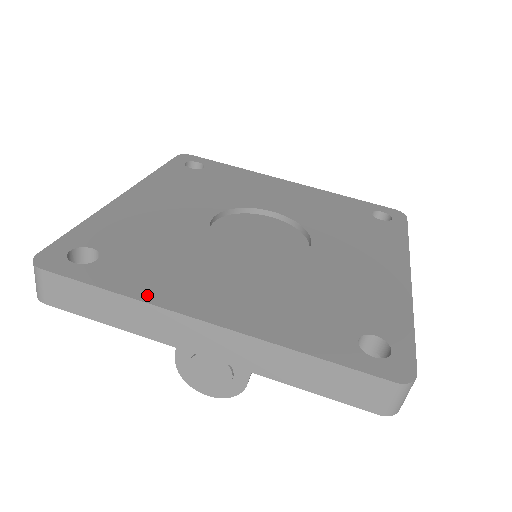
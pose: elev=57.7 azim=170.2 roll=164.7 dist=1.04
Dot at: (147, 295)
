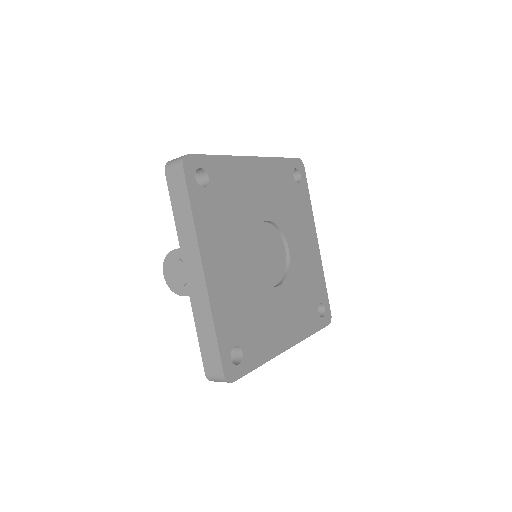
Dot at: (200, 231)
